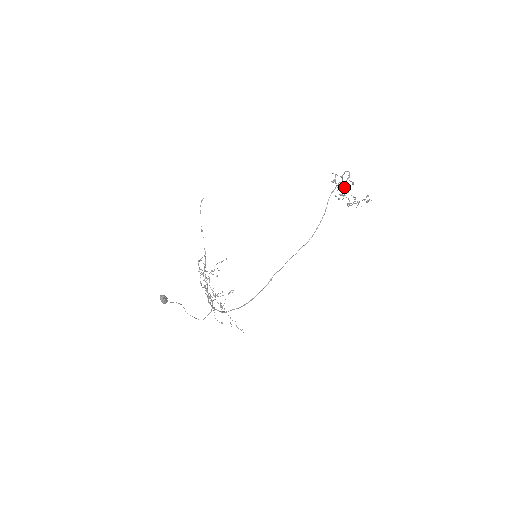
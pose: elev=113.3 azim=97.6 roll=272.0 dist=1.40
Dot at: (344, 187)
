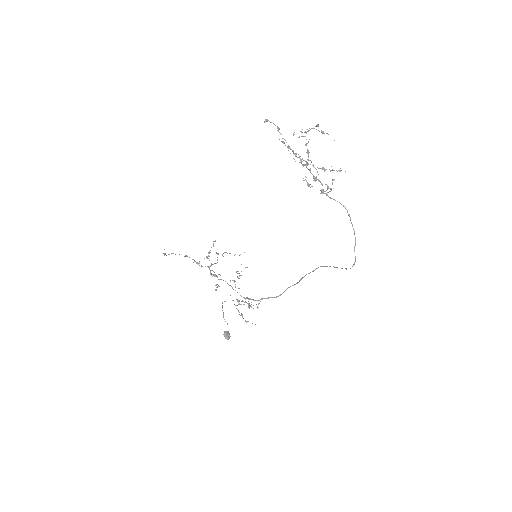
Dot at: occluded
